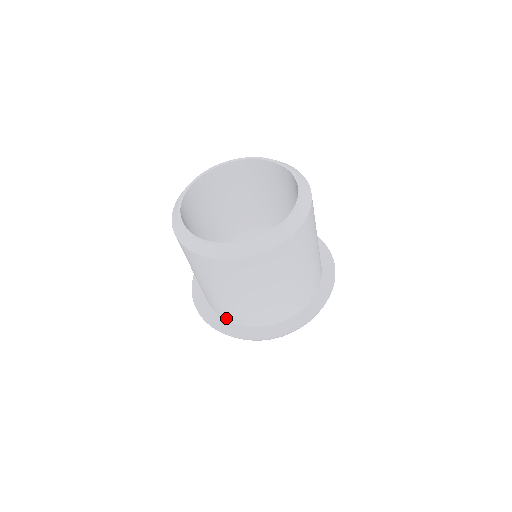
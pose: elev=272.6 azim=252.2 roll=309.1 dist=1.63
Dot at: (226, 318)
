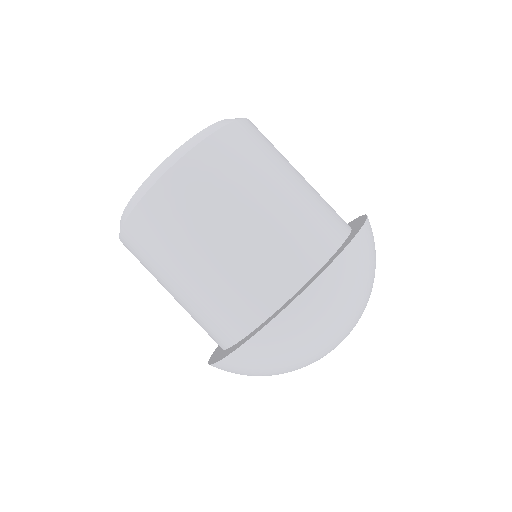
Dot at: (268, 308)
